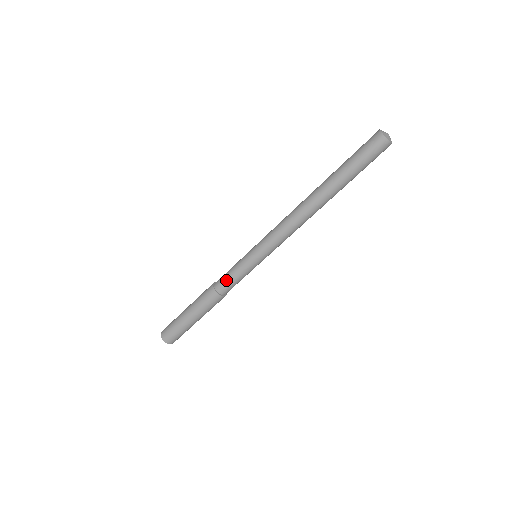
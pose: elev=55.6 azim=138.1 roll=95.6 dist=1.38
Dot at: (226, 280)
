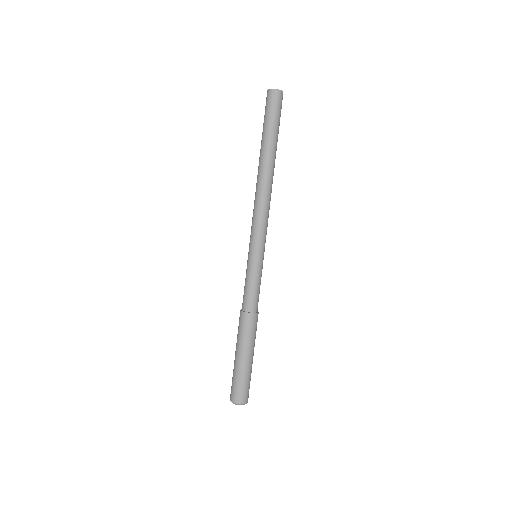
Dot at: (244, 293)
